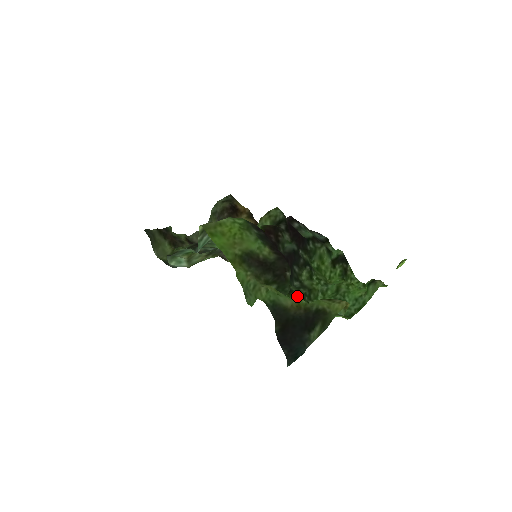
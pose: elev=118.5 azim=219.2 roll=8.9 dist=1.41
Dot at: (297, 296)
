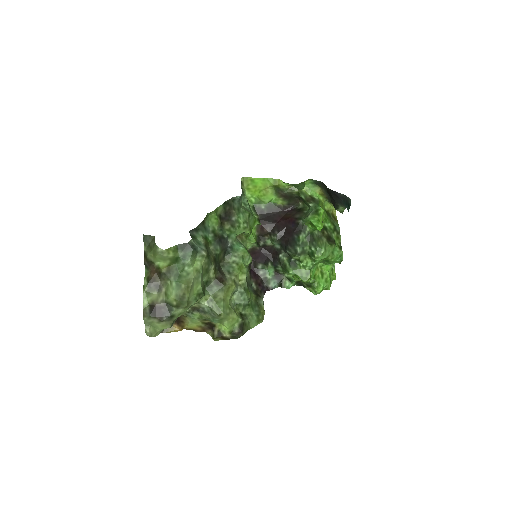
Dot at: (311, 229)
